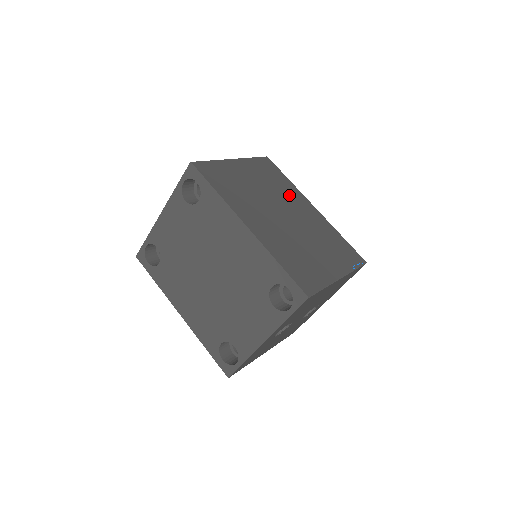
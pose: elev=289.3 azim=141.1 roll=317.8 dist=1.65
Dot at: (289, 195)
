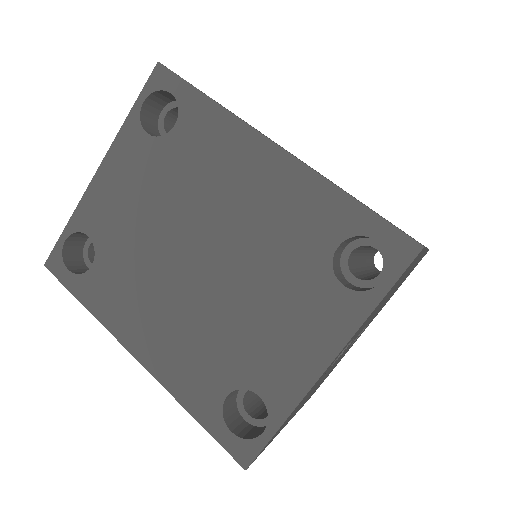
Dot at: occluded
